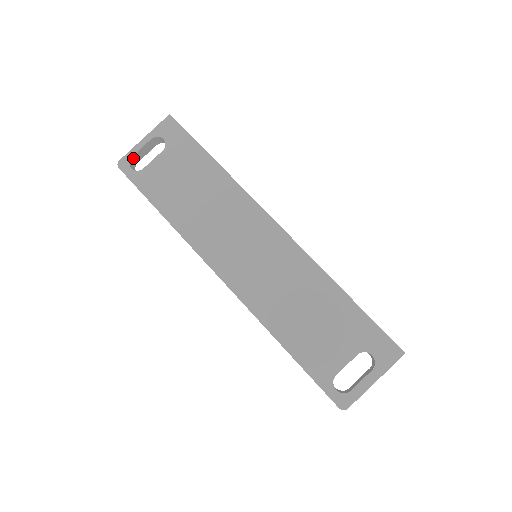
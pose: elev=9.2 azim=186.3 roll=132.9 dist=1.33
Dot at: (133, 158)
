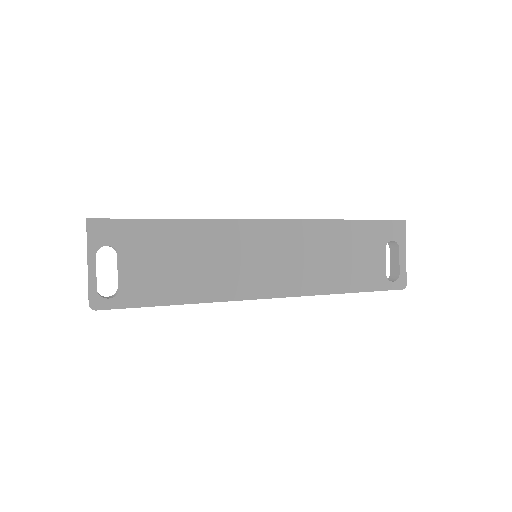
Dot at: (96, 289)
